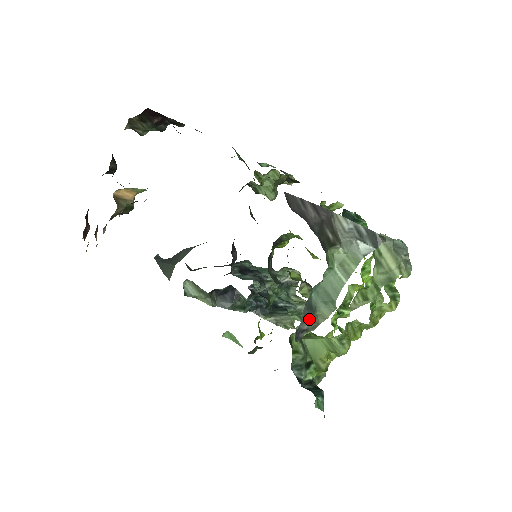
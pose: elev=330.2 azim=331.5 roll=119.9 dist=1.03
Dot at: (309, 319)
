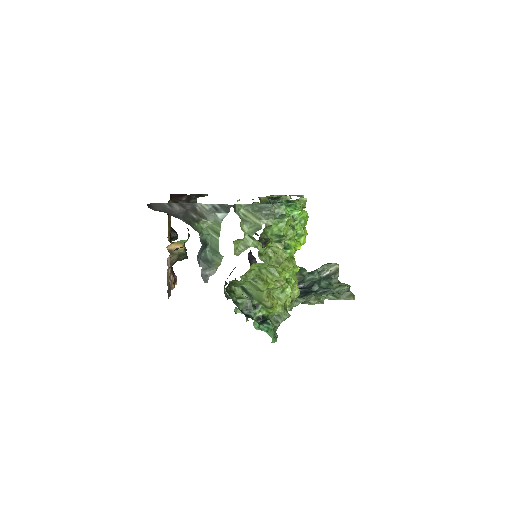
Dot at: (207, 267)
